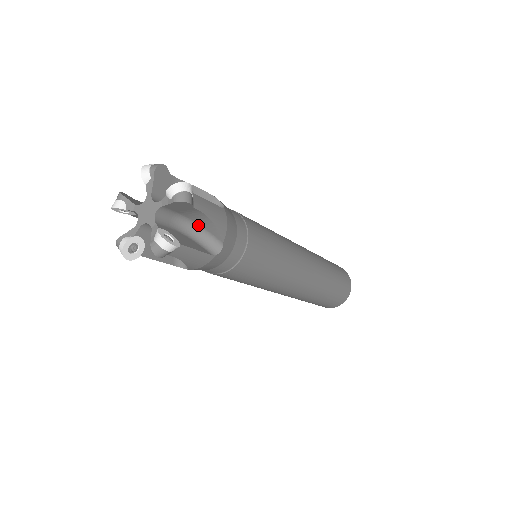
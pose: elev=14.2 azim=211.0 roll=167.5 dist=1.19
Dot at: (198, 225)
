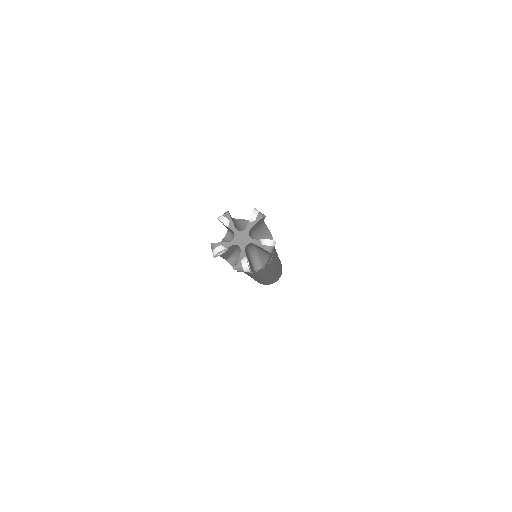
Dot at: (257, 236)
